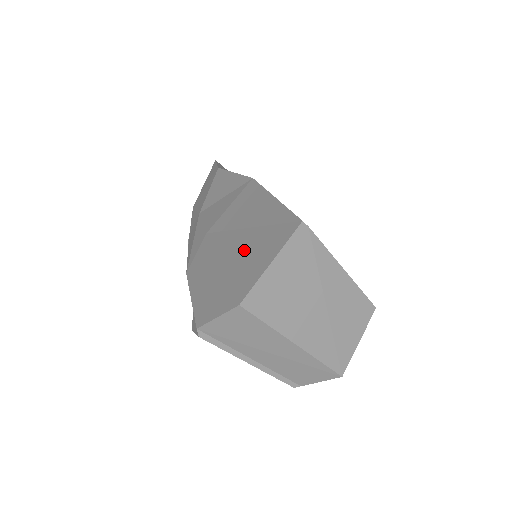
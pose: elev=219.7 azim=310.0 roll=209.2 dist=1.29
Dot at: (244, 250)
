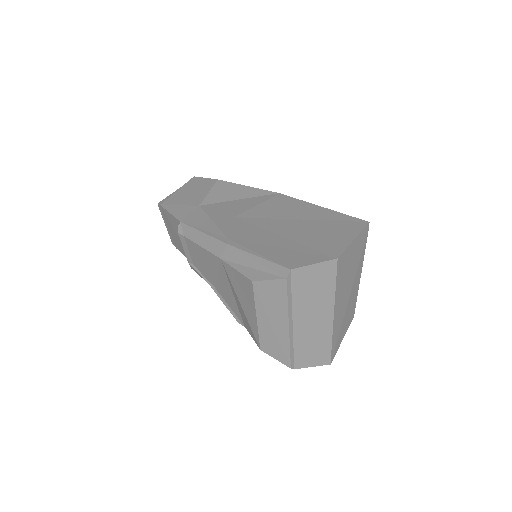
Dot at: (310, 230)
